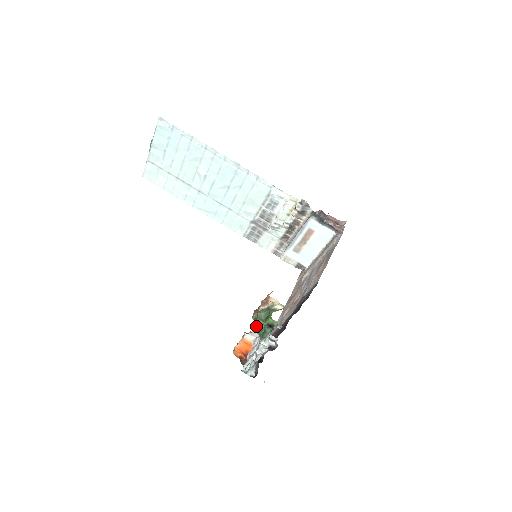
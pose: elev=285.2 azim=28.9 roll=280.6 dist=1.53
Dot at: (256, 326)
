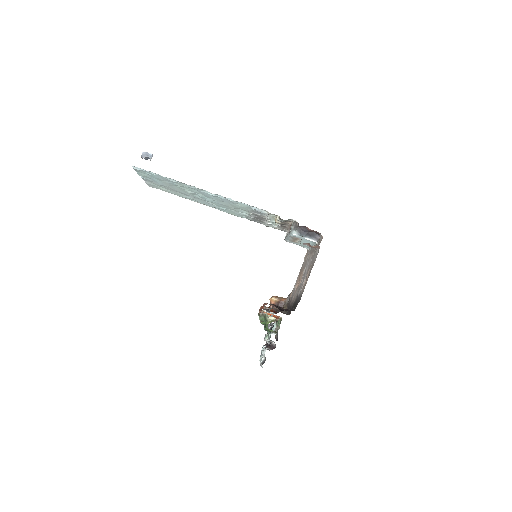
Dot at: occluded
